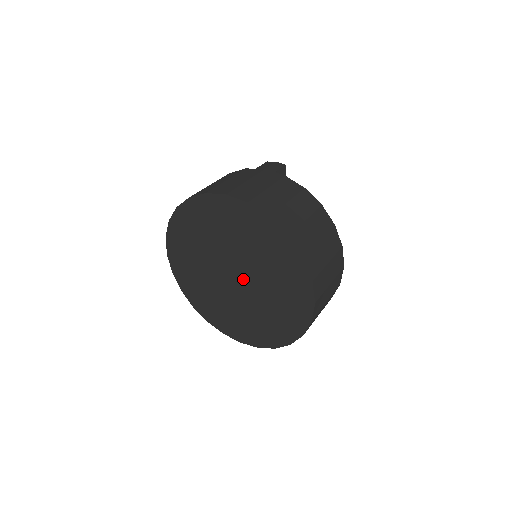
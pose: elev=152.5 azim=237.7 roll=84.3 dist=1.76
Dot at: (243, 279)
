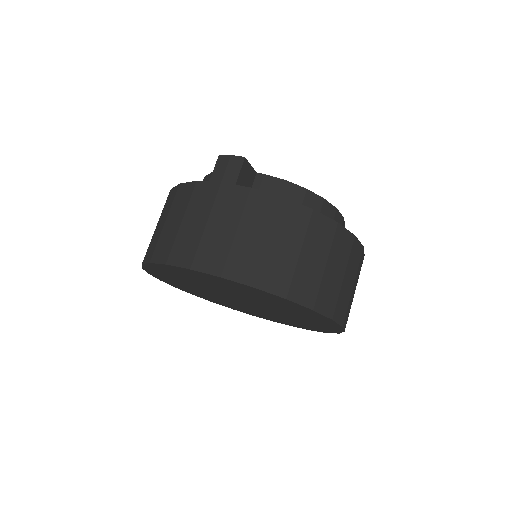
Dot at: (253, 304)
